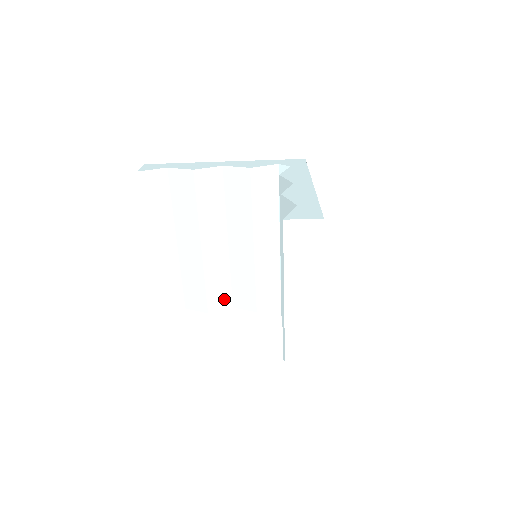
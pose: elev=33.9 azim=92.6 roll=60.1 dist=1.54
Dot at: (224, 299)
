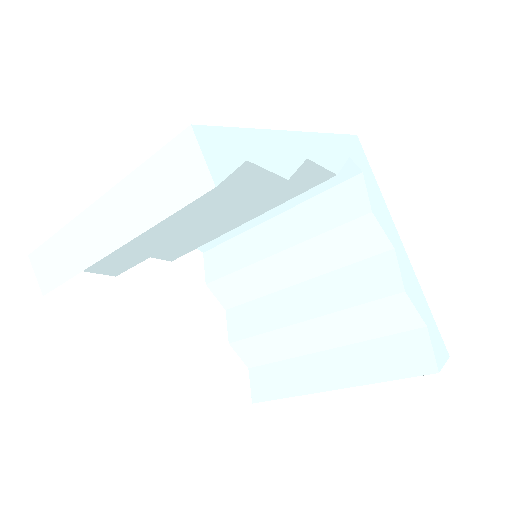
Dot at: occluded
